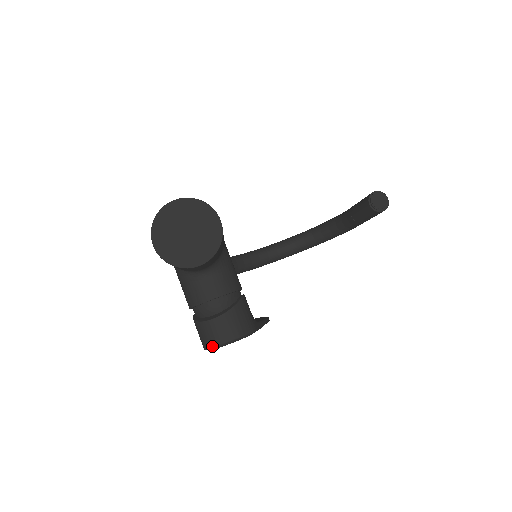
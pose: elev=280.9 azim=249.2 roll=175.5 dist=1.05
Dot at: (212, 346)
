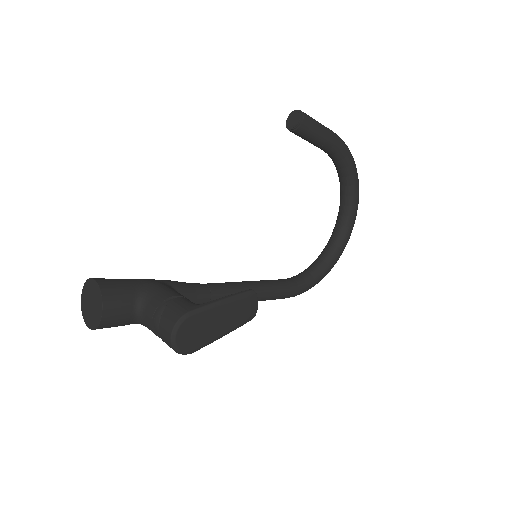
Dot at: occluded
